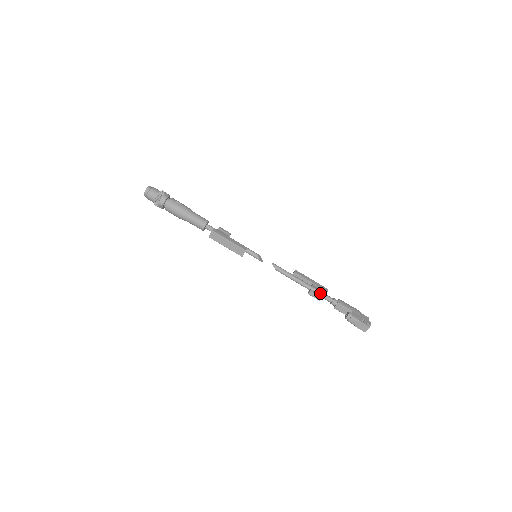
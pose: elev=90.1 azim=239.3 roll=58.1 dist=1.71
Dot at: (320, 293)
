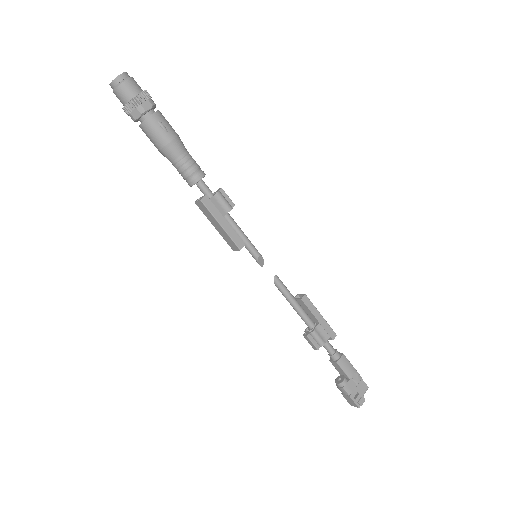
Dot at: (319, 343)
